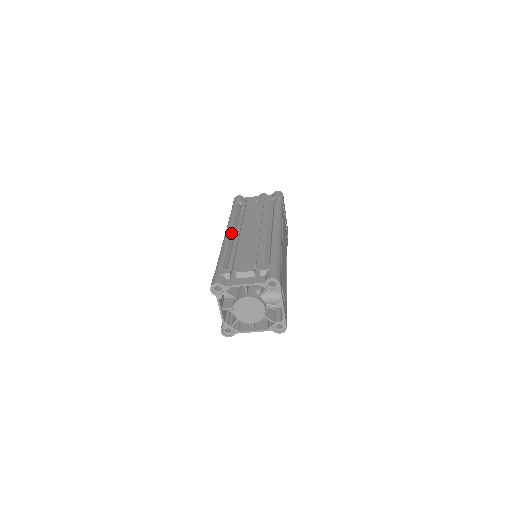
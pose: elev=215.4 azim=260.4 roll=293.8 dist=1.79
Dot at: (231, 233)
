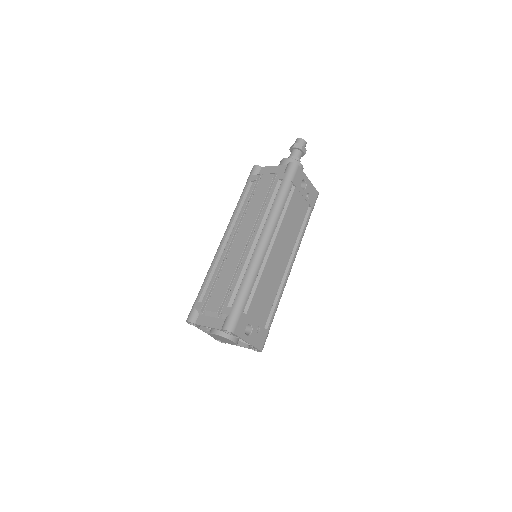
Dot at: (225, 240)
